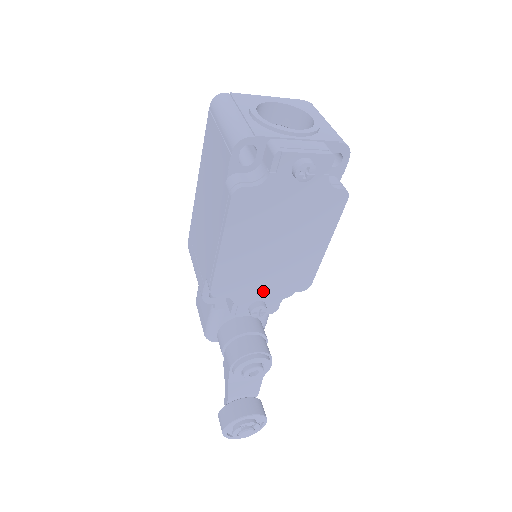
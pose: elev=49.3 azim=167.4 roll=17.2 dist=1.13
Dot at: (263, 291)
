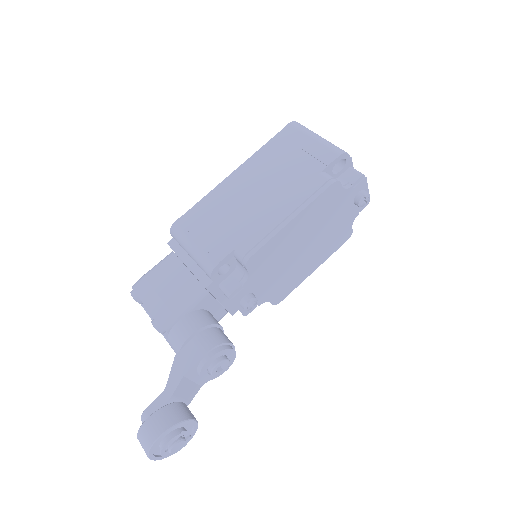
Dot at: (263, 285)
